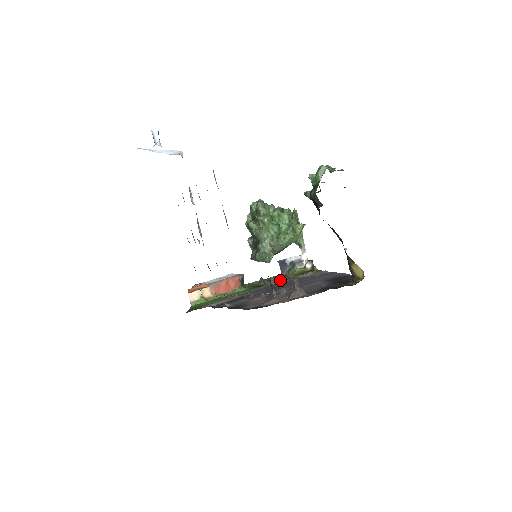
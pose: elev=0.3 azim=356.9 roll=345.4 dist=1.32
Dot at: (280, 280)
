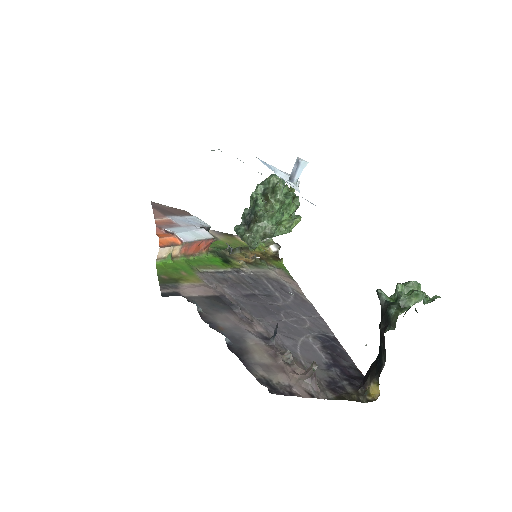
Dot at: (246, 259)
